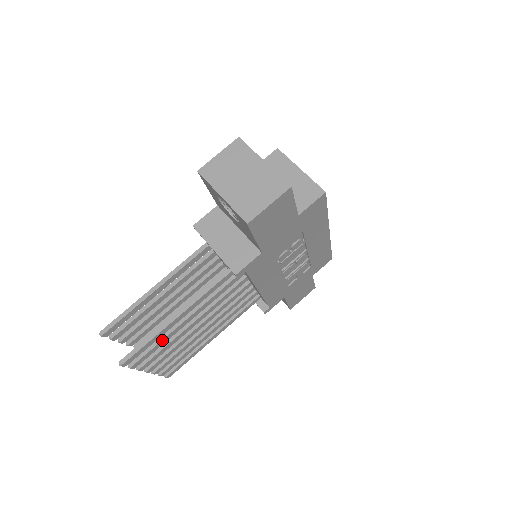
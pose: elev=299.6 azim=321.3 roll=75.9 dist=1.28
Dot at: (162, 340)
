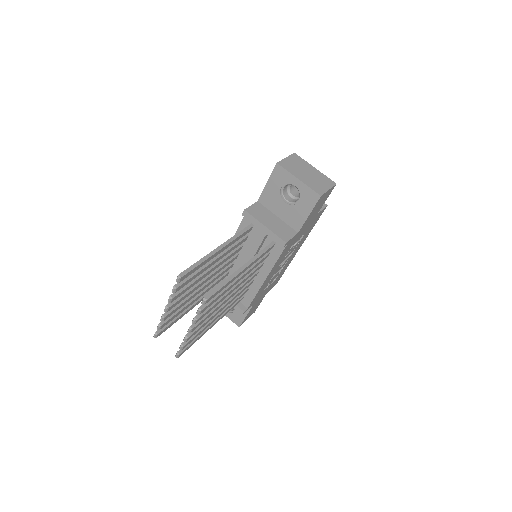
Dot at: (223, 292)
